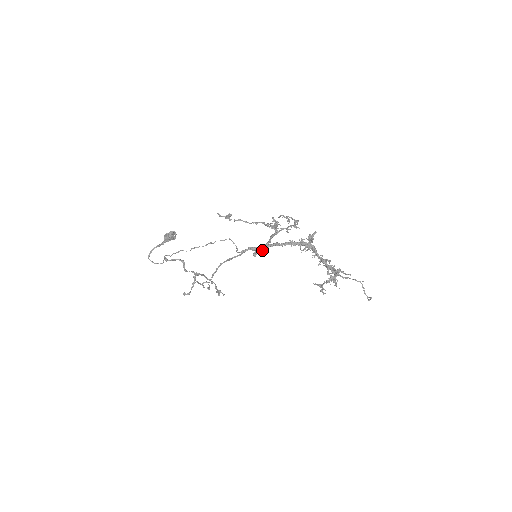
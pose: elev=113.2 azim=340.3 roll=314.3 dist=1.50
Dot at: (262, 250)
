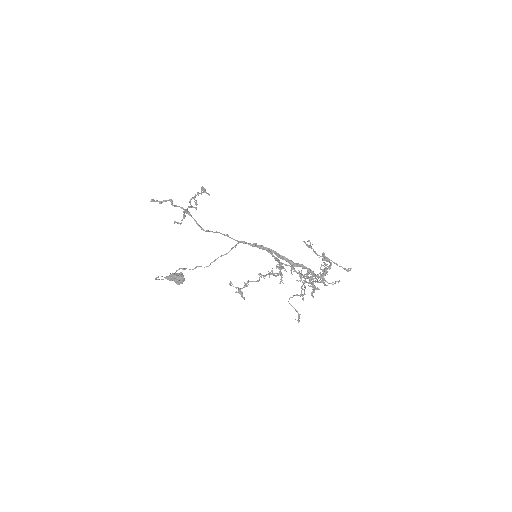
Dot at: (262, 248)
